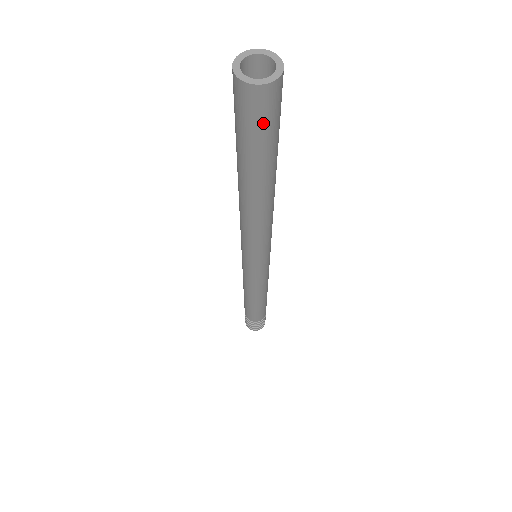
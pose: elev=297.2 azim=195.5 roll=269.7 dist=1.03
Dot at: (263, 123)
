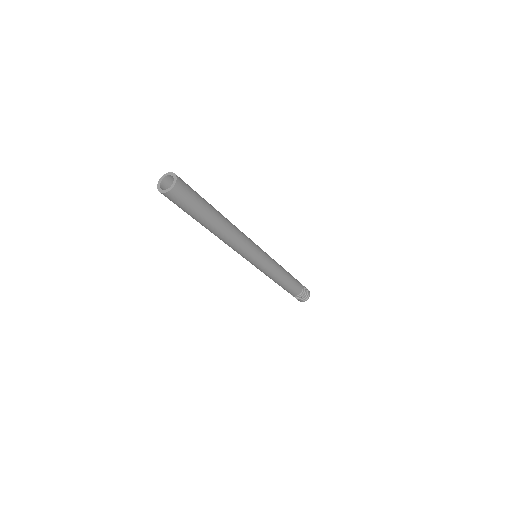
Dot at: (190, 196)
